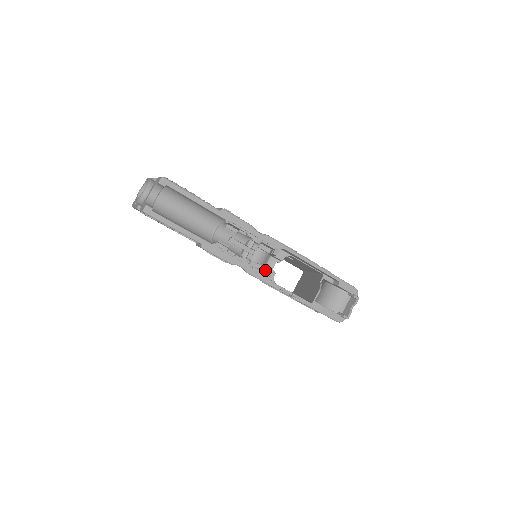
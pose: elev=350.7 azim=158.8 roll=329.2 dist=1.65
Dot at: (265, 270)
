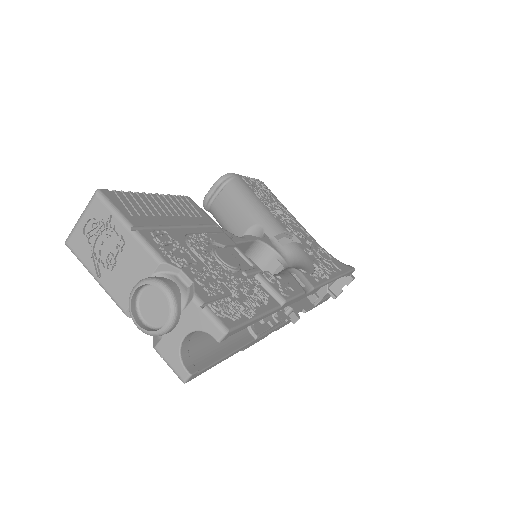
Dot at: occluded
